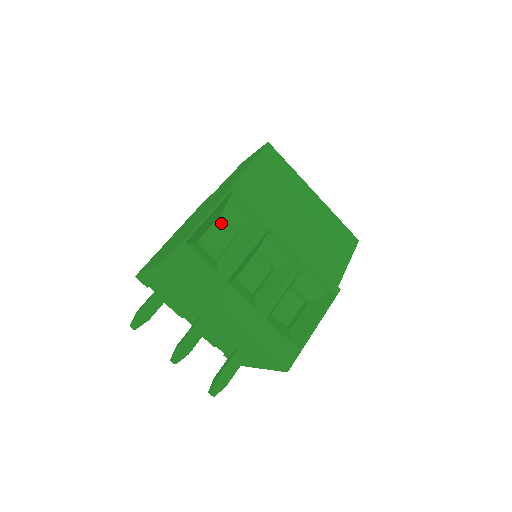
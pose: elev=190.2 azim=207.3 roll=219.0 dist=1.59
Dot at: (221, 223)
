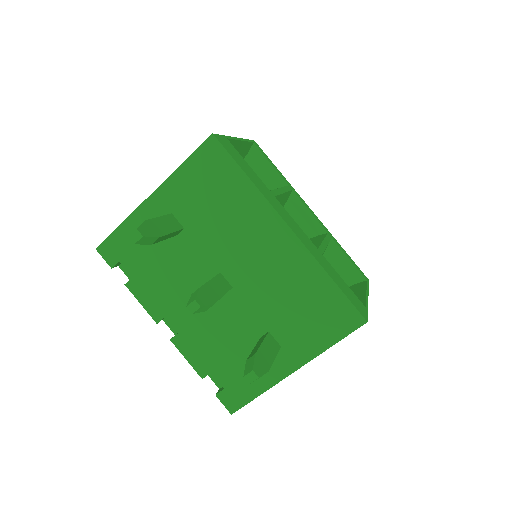
Dot at: occluded
